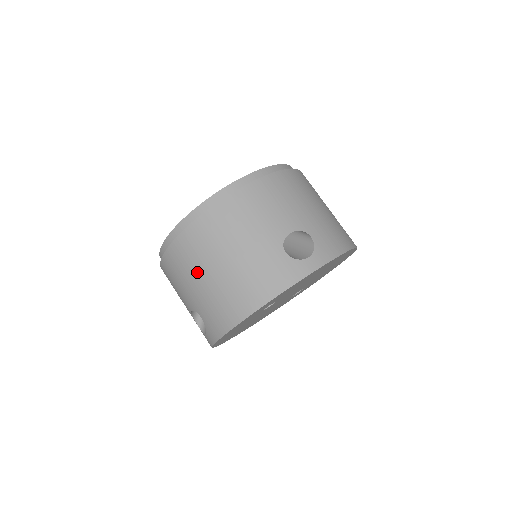
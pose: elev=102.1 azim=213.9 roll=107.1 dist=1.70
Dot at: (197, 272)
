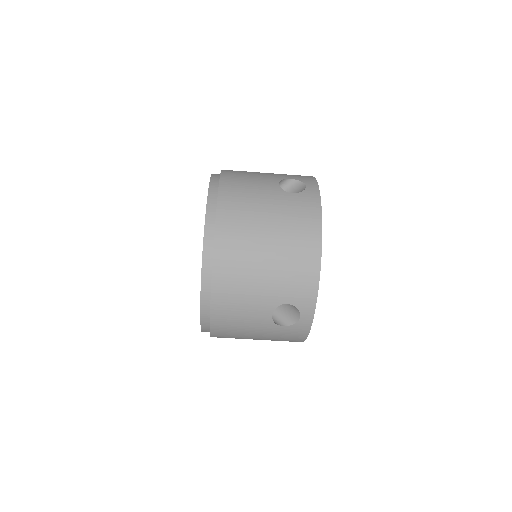
Dot at: occluded
